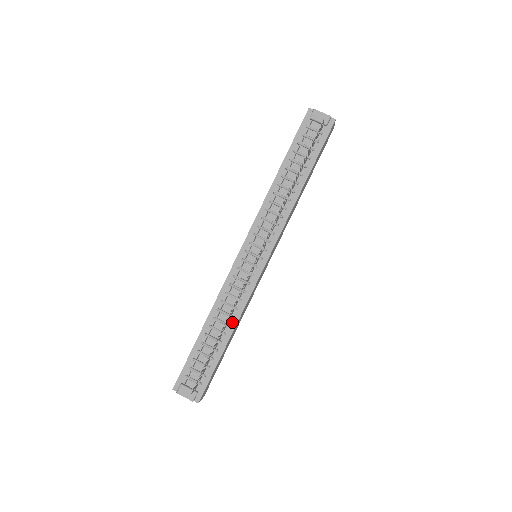
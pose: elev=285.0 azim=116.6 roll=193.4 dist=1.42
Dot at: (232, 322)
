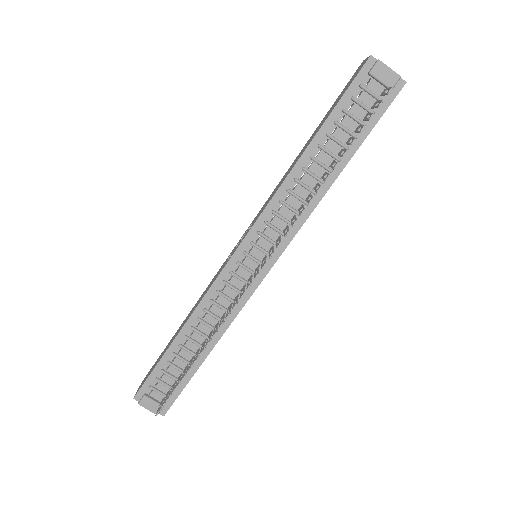
Dot at: (215, 335)
